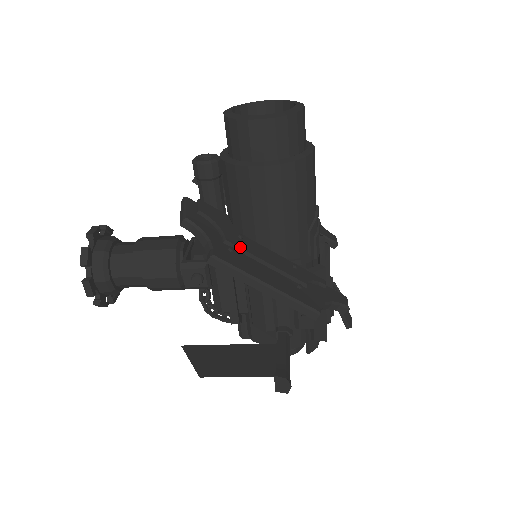
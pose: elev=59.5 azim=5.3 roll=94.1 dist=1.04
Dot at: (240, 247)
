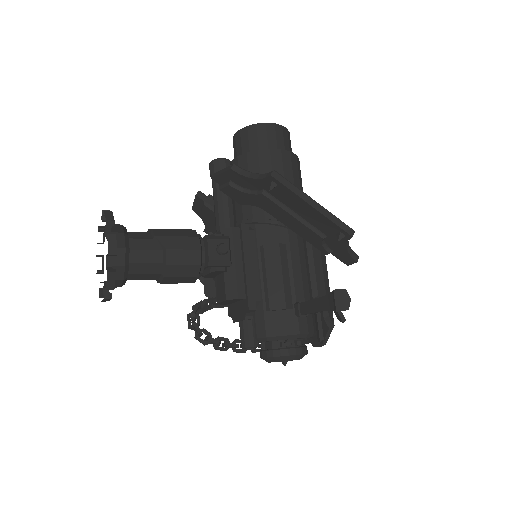
Dot at: occluded
